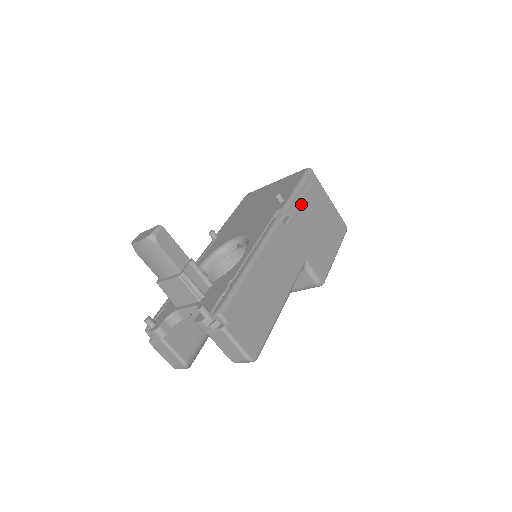
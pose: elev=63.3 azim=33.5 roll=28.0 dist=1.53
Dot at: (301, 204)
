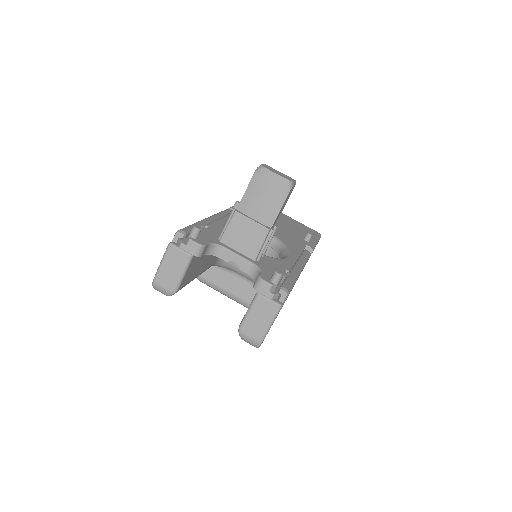
Dot at: occluded
